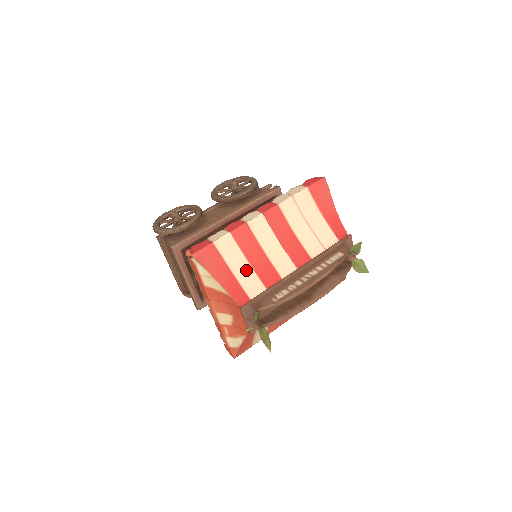
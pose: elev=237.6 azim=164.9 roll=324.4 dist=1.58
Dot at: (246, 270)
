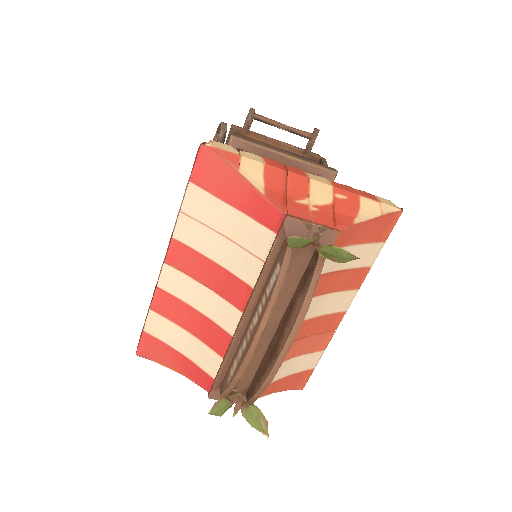
Dot at: (192, 344)
